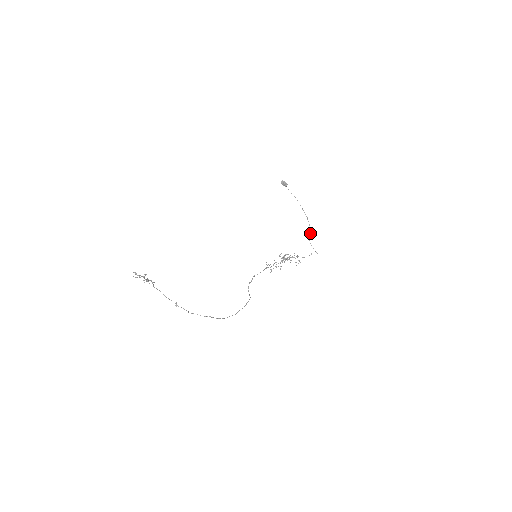
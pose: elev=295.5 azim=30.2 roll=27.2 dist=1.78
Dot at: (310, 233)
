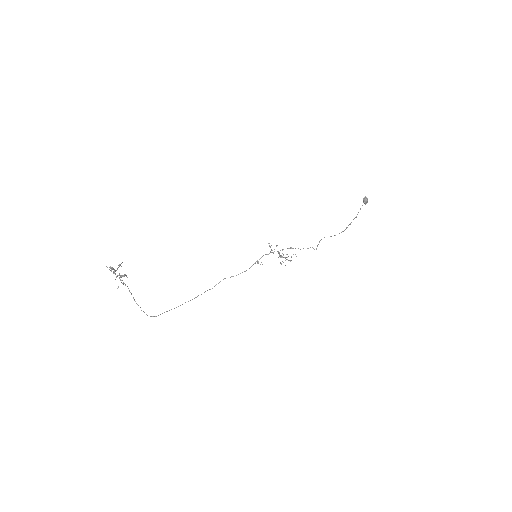
Dot at: (331, 236)
